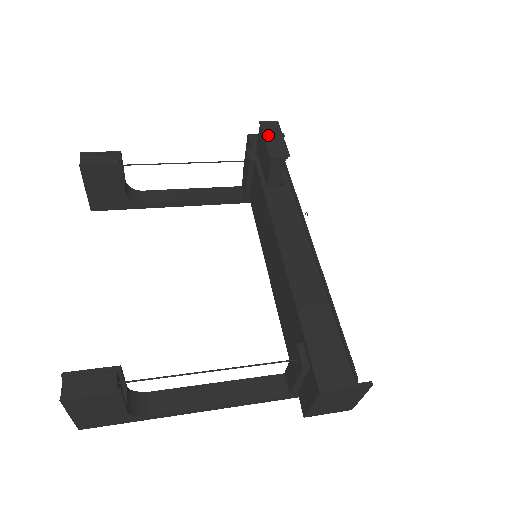
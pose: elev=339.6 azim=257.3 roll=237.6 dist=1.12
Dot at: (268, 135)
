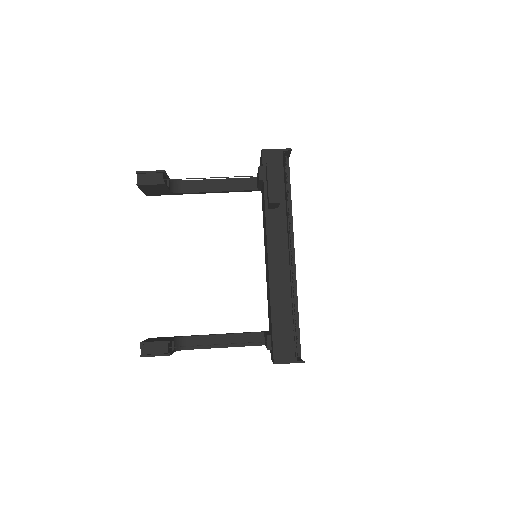
Dot at: (271, 178)
